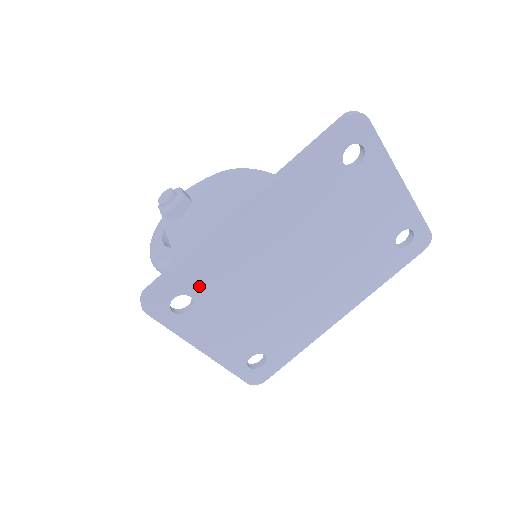
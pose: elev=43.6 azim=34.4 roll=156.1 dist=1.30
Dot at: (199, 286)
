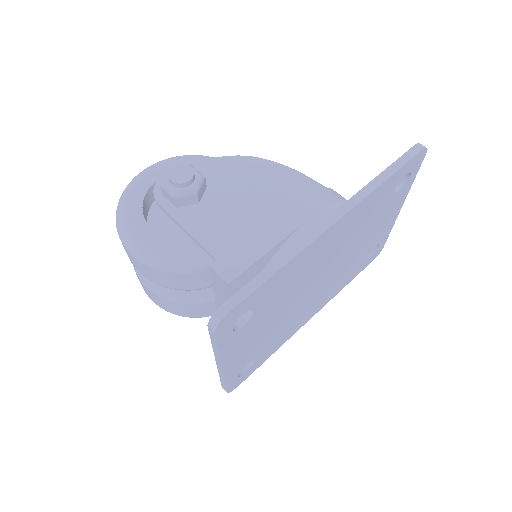
Dot at: (265, 299)
